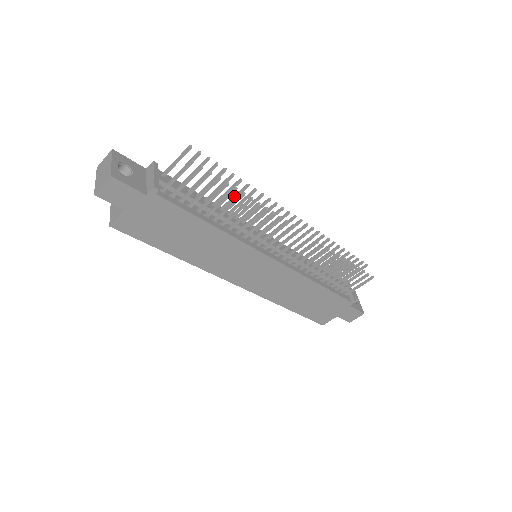
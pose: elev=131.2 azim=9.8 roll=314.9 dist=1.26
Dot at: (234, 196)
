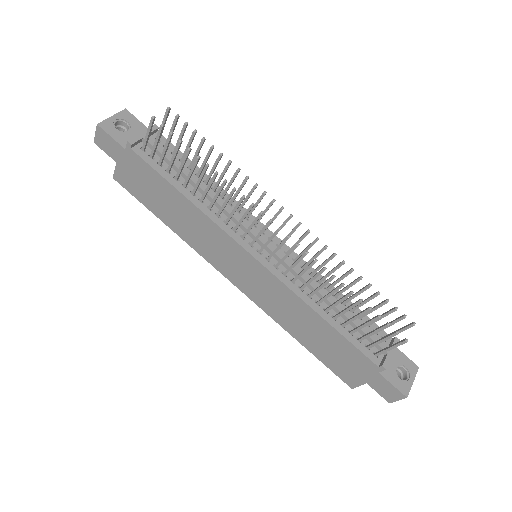
Dot at: (221, 174)
